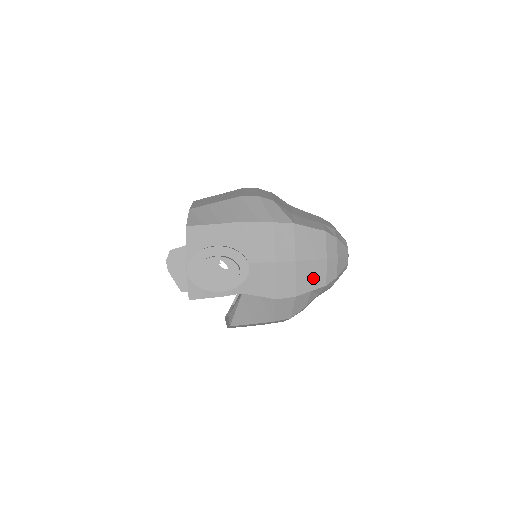
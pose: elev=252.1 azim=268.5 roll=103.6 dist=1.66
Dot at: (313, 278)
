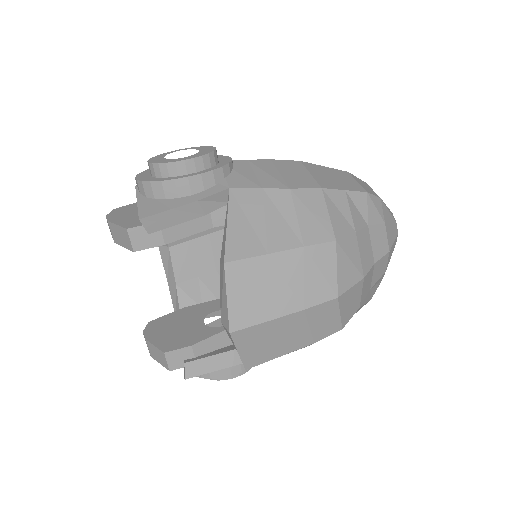
Dot at: (339, 181)
